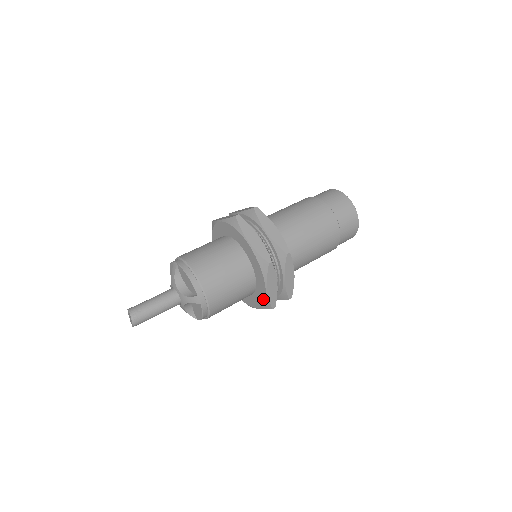
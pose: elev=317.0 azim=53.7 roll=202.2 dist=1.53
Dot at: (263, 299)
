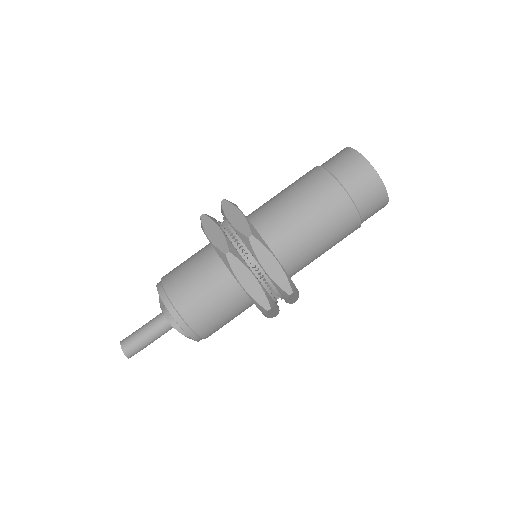
Dot at: occluded
